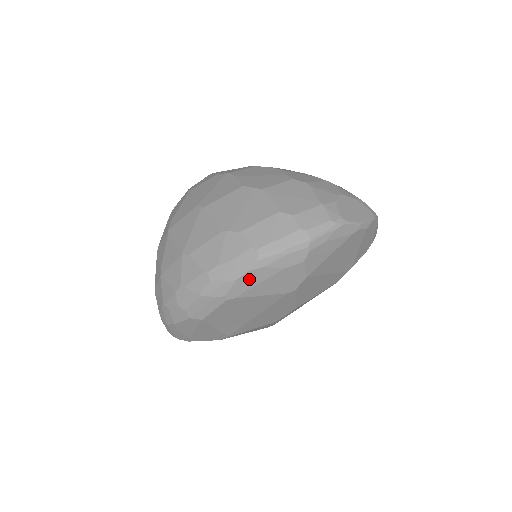
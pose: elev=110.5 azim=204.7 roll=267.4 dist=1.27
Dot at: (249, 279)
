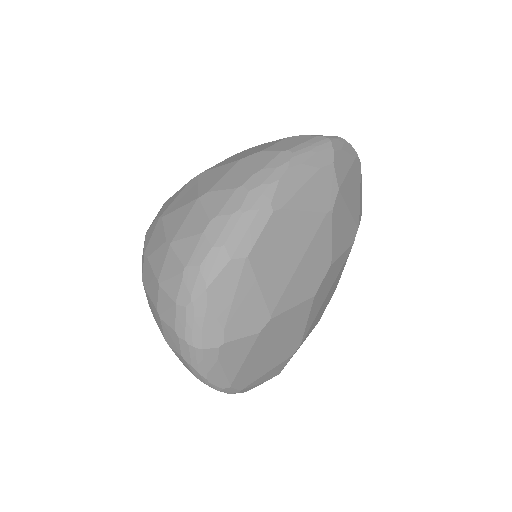
Dot at: (291, 180)
